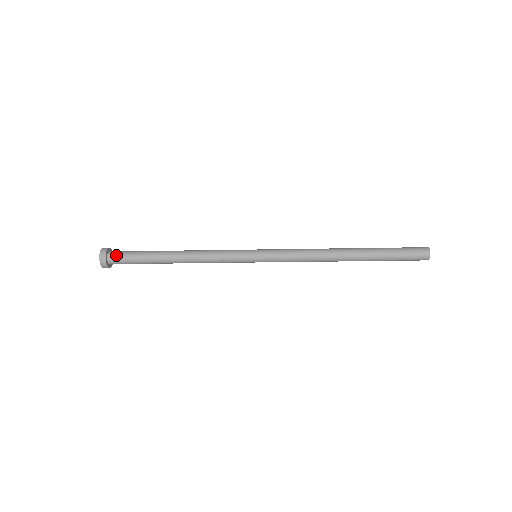
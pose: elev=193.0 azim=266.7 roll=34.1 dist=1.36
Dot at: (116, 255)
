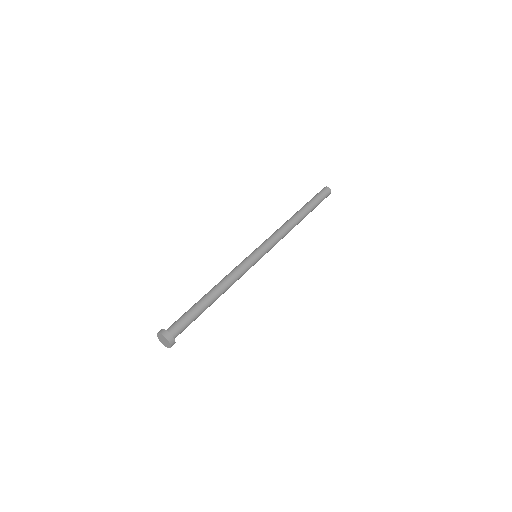
Dot at: (178, 331)
